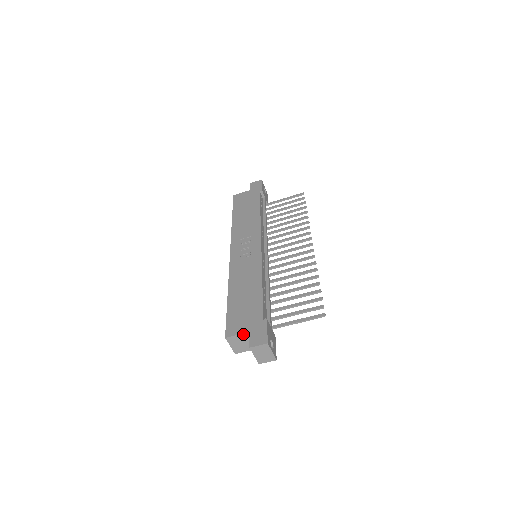
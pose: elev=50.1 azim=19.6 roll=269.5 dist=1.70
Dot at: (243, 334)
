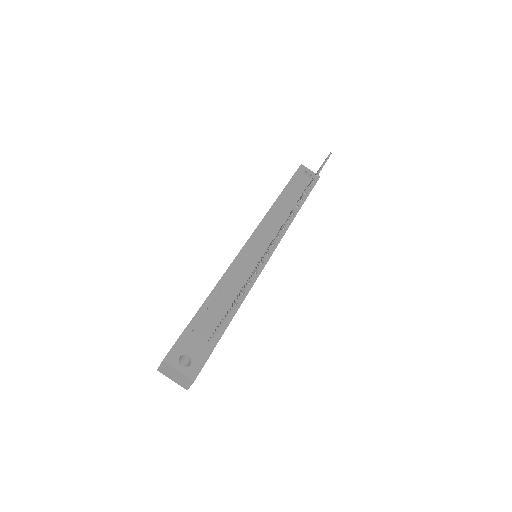
Dot at: occluded
